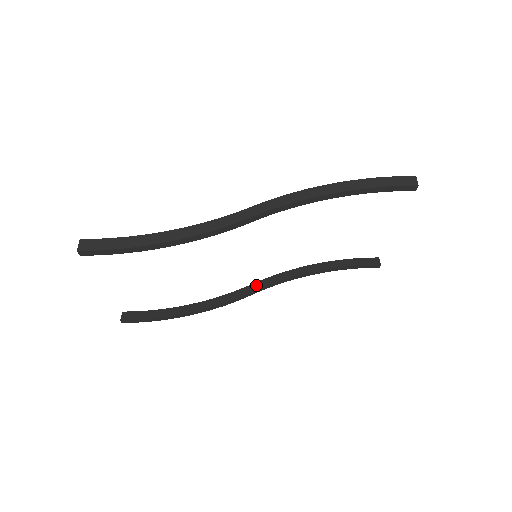
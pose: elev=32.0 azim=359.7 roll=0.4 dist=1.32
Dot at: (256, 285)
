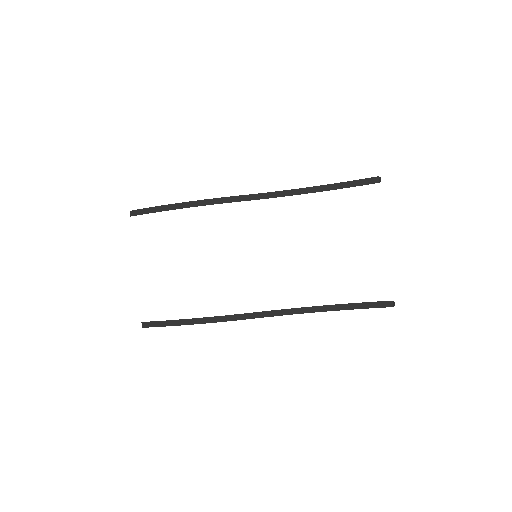
Dot at: (263, 312)
